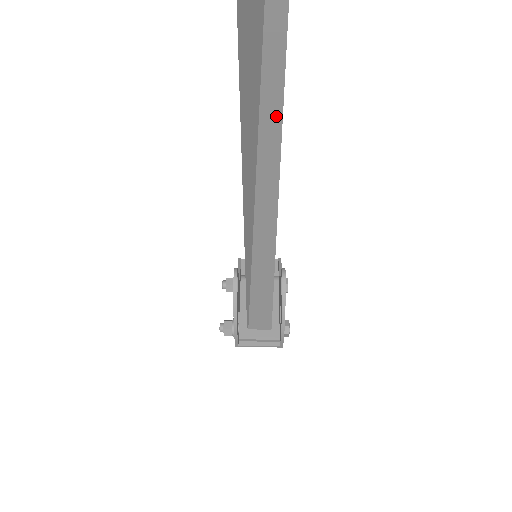
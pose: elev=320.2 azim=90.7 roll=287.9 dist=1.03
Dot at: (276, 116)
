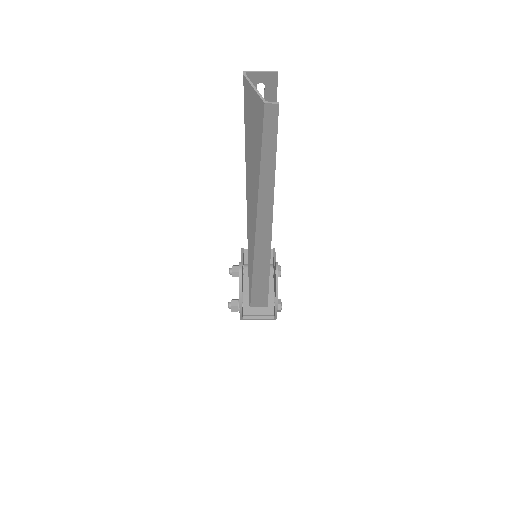
Dot at: (270, 184)
